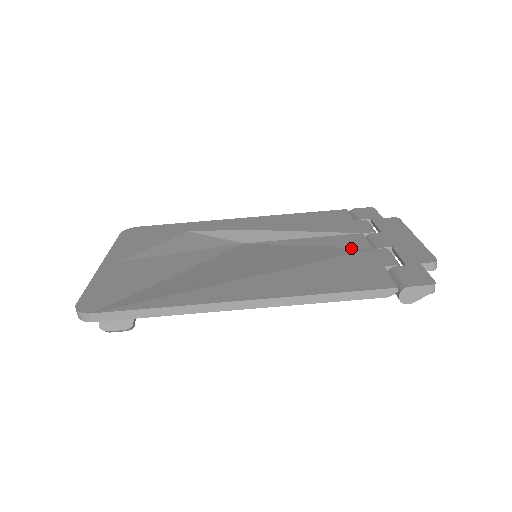
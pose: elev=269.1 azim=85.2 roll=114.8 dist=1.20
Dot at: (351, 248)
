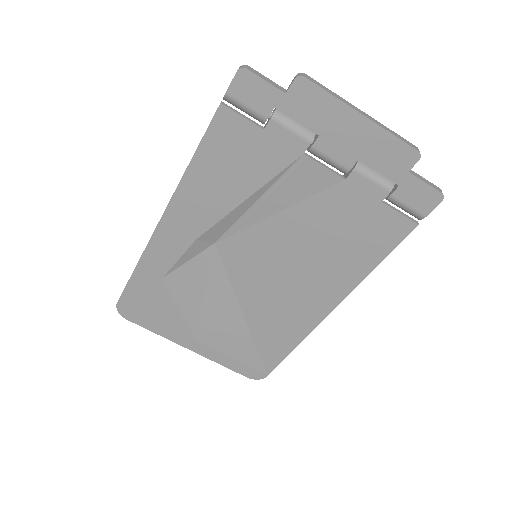
Dot at: (323, 192)
